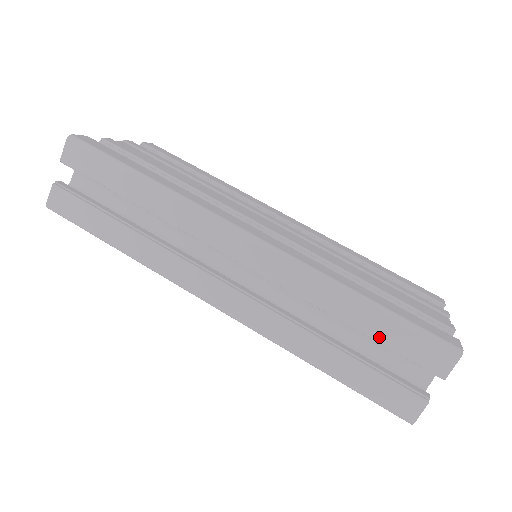
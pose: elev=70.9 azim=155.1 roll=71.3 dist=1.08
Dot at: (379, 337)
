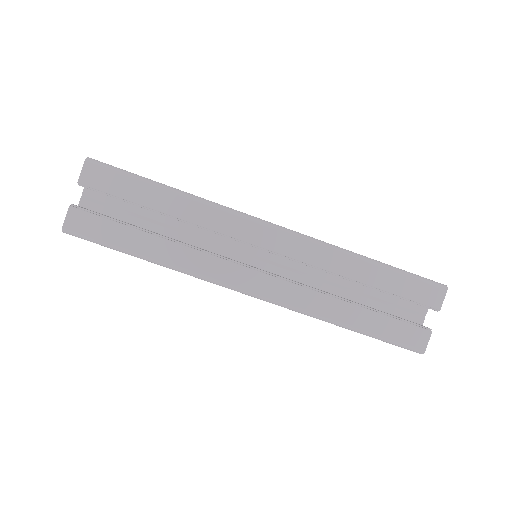
Dot at: (389, 289)
